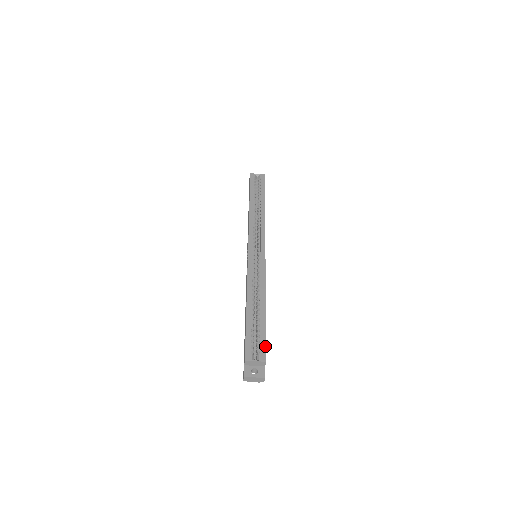
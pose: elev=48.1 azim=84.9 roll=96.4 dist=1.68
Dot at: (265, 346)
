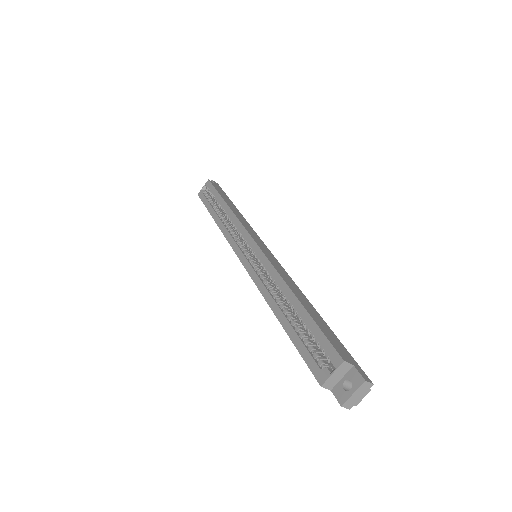
Dot at: (328, 342)
